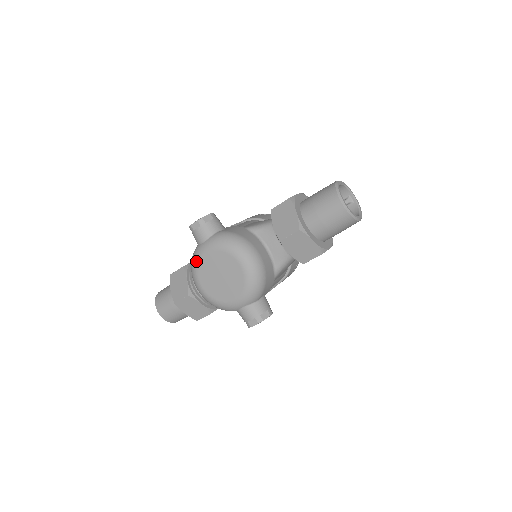
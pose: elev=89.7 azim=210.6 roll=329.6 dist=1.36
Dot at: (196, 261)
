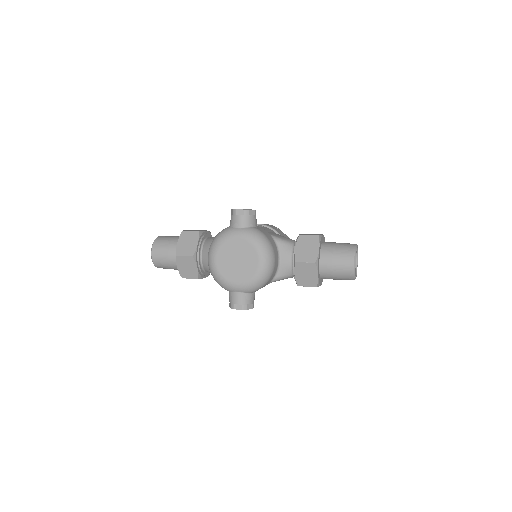
Dot at: (224, 238)
